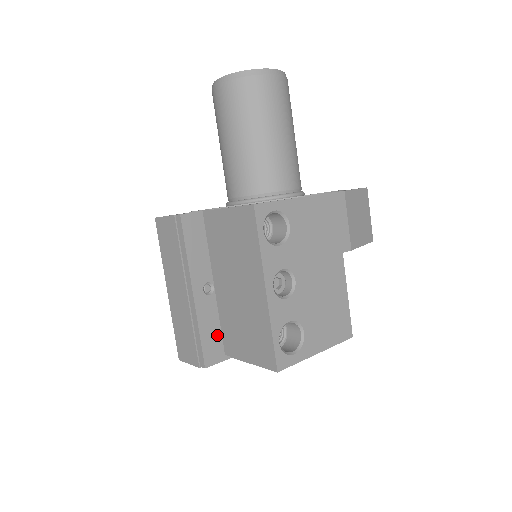
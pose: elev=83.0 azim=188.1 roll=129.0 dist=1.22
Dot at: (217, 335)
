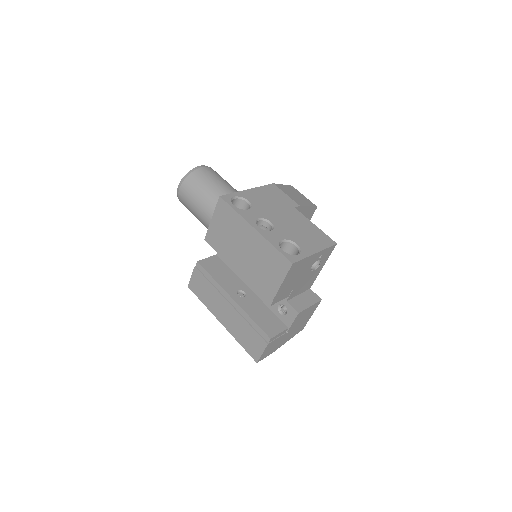
Dot at: (266, 318)
